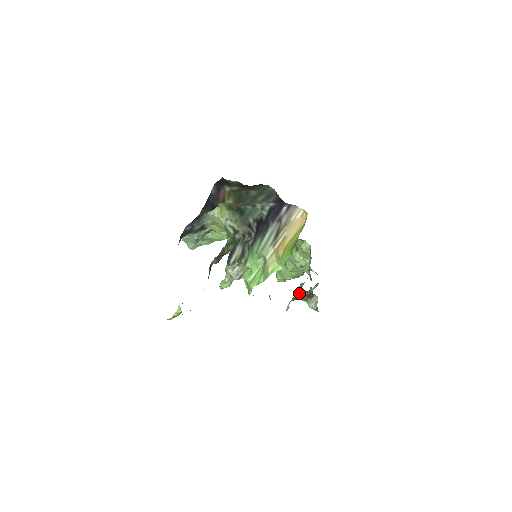
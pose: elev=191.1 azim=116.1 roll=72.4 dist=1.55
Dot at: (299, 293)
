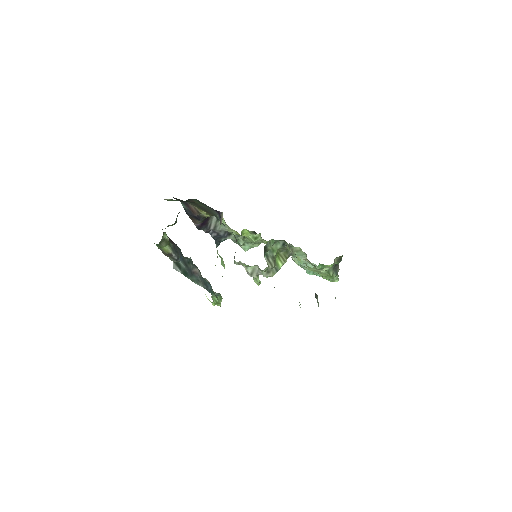
Dot at: occluded
